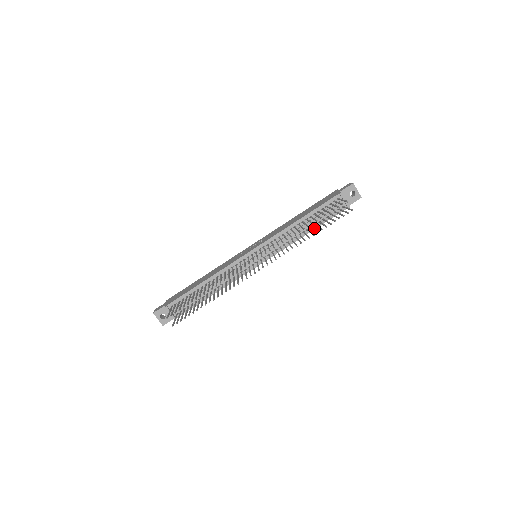
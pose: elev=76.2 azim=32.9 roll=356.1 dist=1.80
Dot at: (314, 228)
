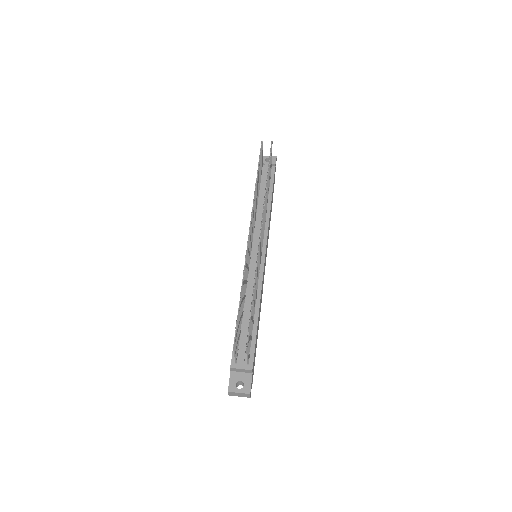
Dot at: occluded
